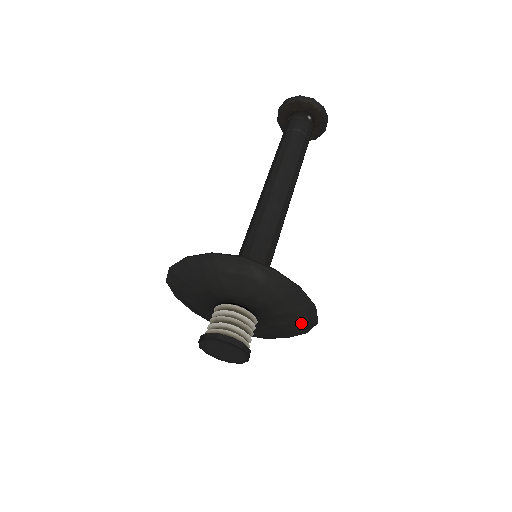
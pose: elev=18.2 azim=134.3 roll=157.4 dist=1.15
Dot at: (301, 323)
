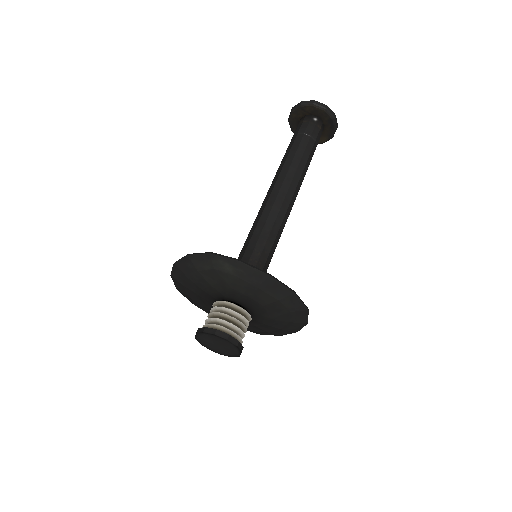
Dot at: (292, 312)
